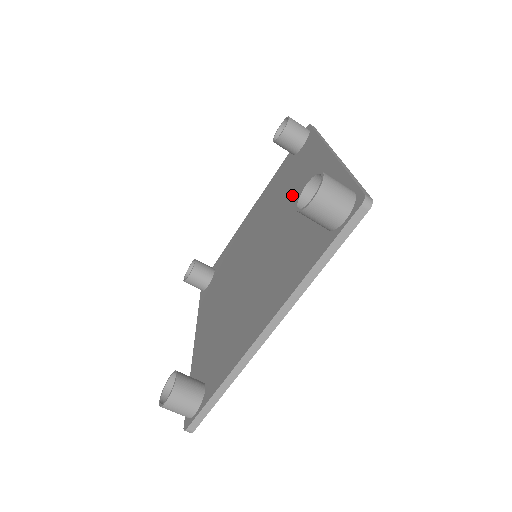
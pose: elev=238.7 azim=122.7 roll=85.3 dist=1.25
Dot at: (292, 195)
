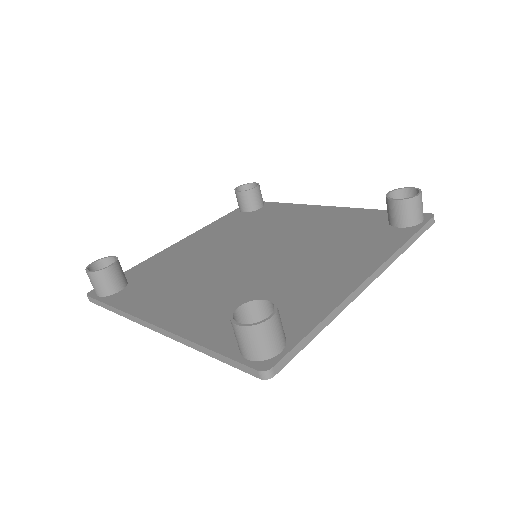
Dot at: (288, 225)
